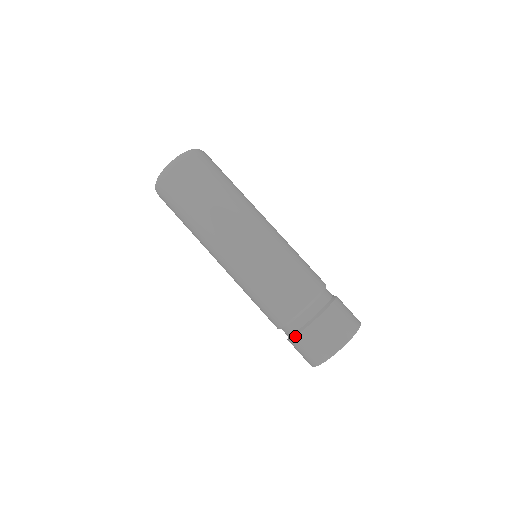
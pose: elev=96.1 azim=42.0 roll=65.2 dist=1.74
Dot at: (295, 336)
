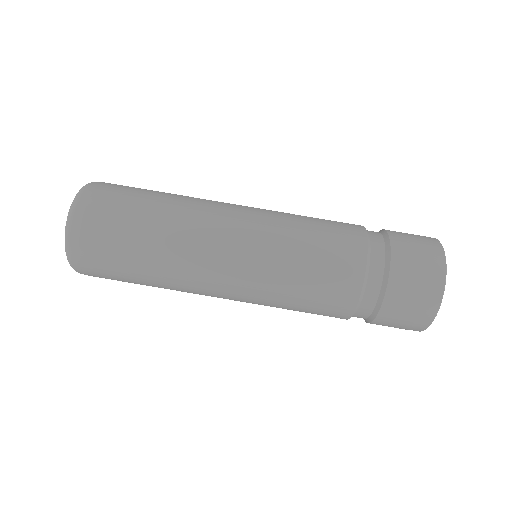
Dot at: occluded
